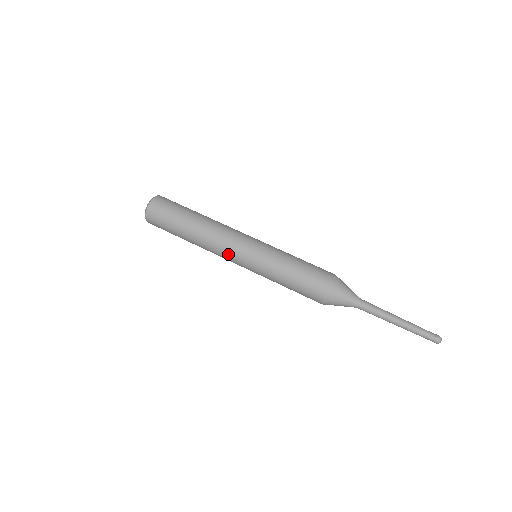
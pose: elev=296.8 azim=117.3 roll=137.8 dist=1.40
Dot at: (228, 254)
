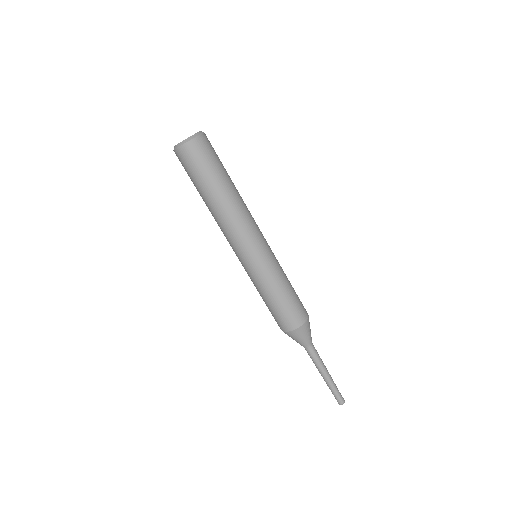
Dot at: occluded
